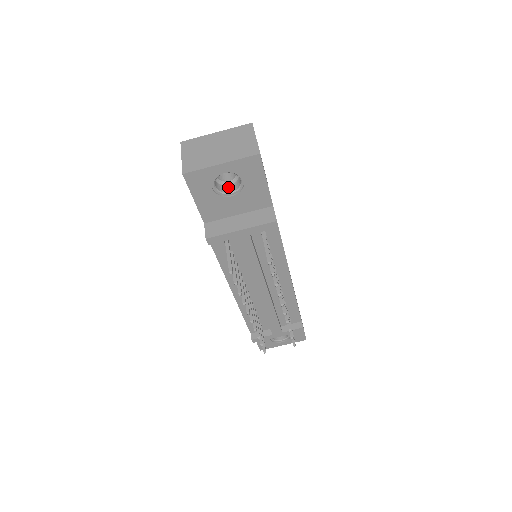
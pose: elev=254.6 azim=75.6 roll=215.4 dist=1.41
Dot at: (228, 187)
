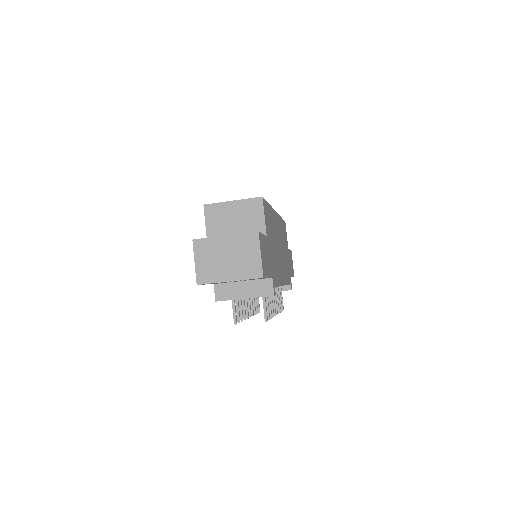
Dot at: occluded
